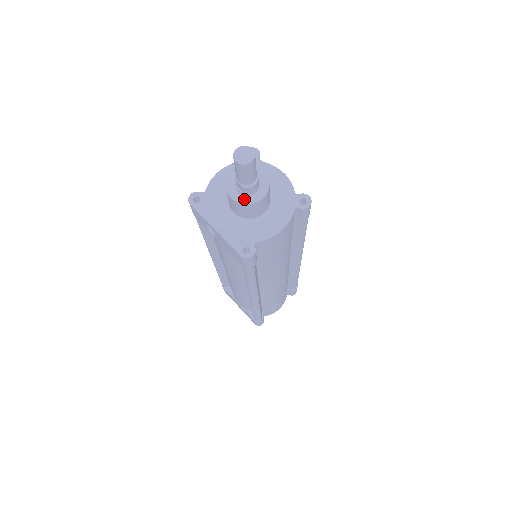
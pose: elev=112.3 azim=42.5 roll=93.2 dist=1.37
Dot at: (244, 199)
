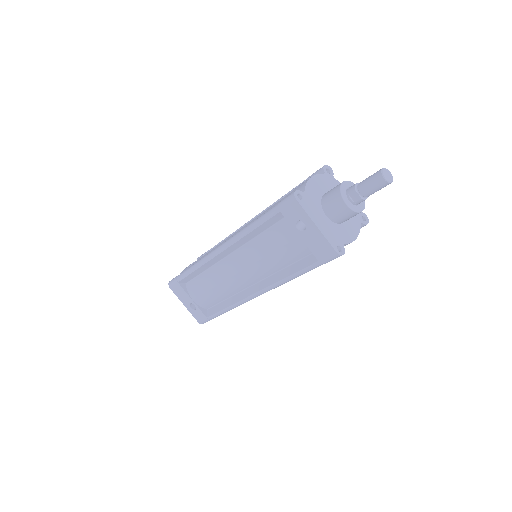
Dot at: (354, 207)
